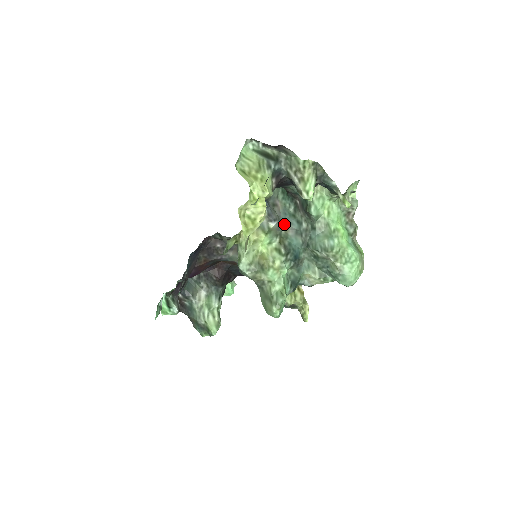
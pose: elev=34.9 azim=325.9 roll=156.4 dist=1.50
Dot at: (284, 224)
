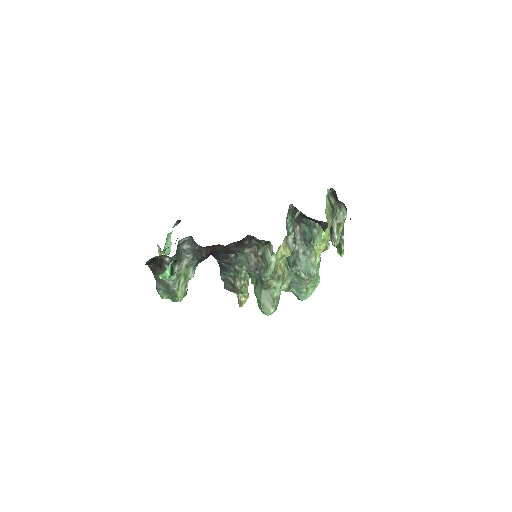
Dot at: occluded
